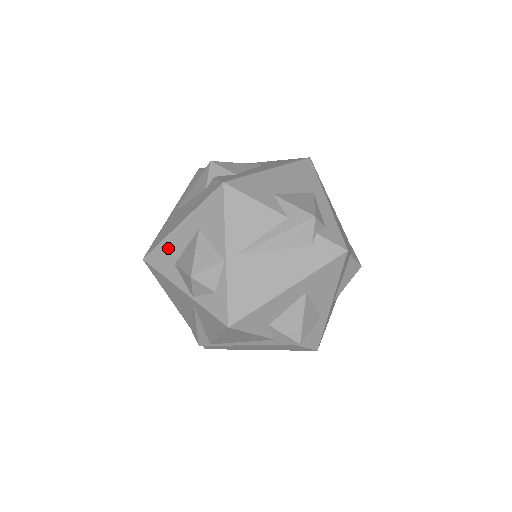
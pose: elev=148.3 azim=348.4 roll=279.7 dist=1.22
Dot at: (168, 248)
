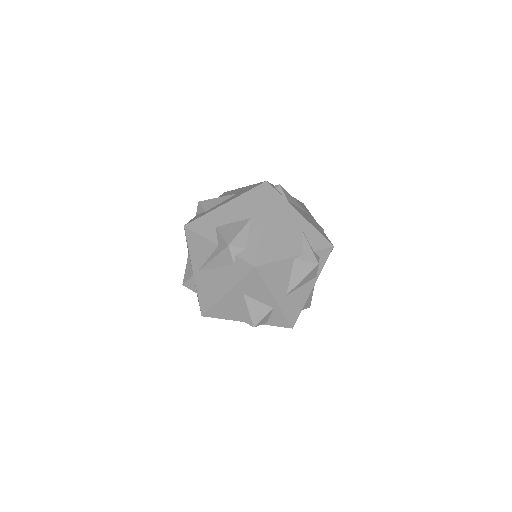
Dot at: occluded
